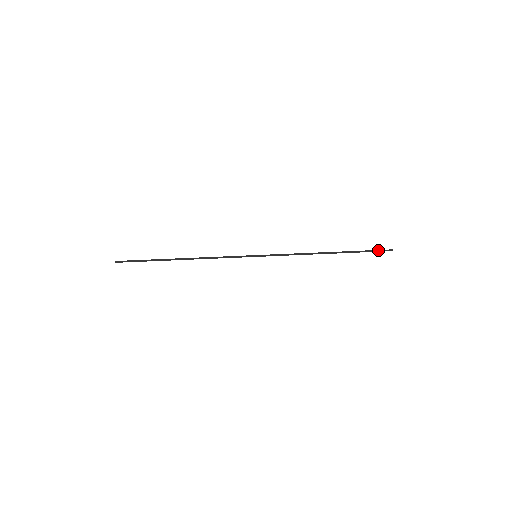
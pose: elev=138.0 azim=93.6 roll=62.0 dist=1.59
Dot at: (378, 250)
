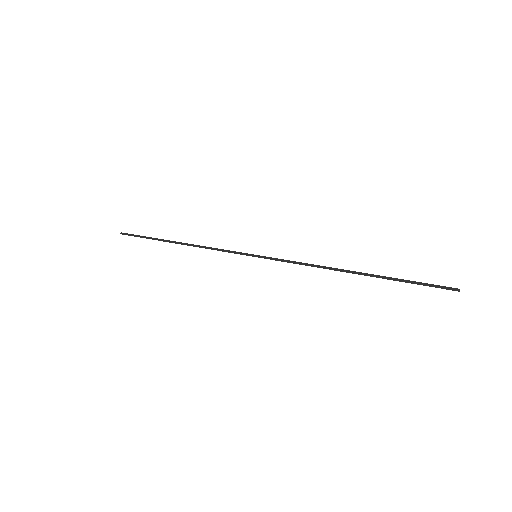
Dot at: (433, 284)
